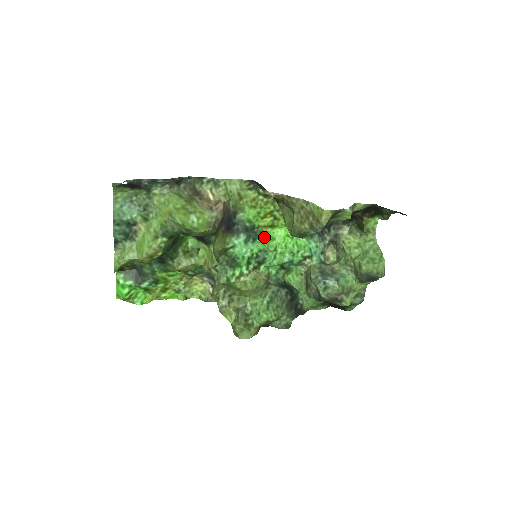
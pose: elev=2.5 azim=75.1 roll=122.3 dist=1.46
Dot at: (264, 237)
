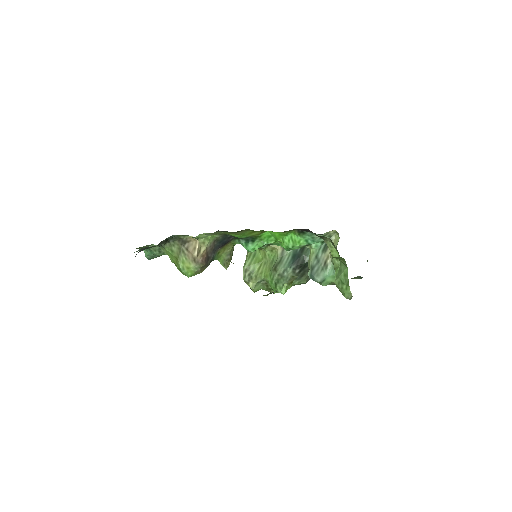
Dot at: (261, 238)
